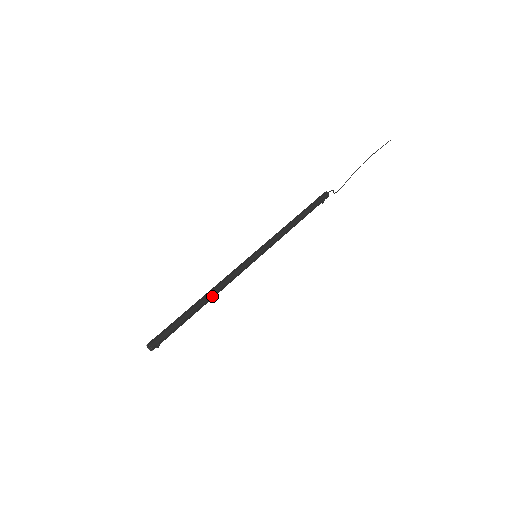
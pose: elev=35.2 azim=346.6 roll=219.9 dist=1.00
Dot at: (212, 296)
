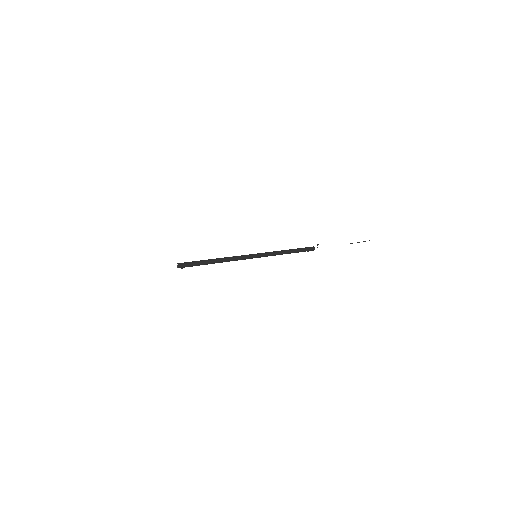
Dot at: (222, 262)
